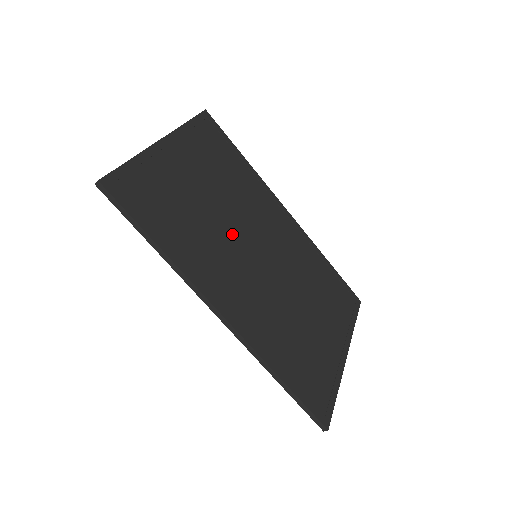
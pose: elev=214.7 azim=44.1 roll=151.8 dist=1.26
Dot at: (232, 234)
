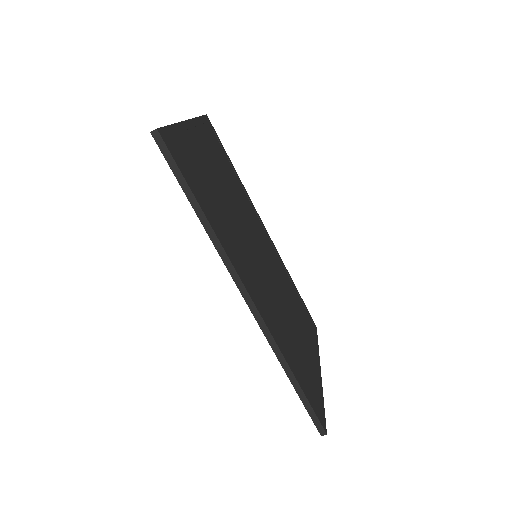
Dot at: (241, 228)
